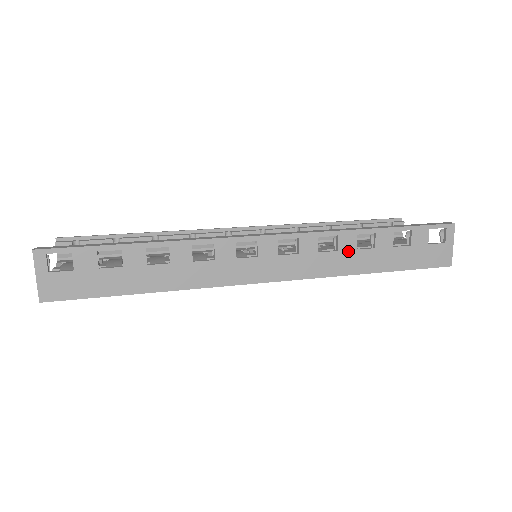
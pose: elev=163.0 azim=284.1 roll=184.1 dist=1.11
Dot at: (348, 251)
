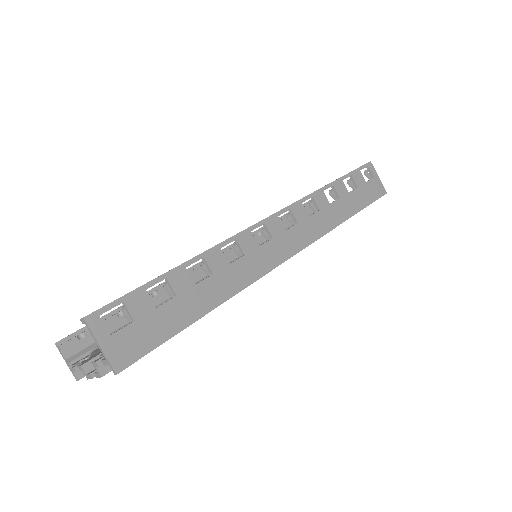
Dot at: (326, 207)
